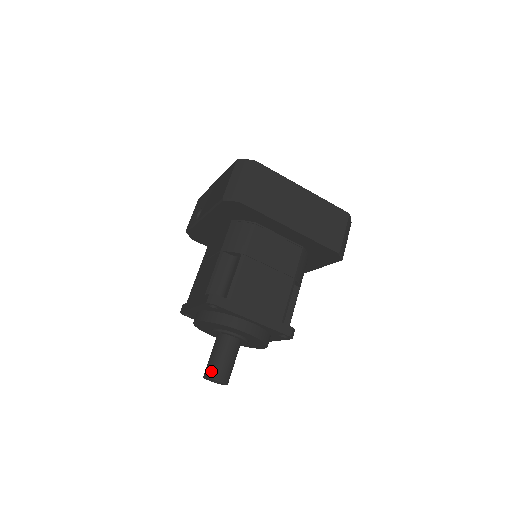
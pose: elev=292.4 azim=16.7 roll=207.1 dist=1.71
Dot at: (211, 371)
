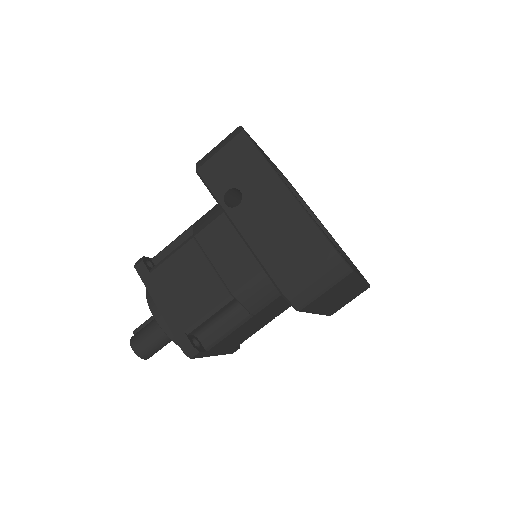
Dot at: (143, 352)
